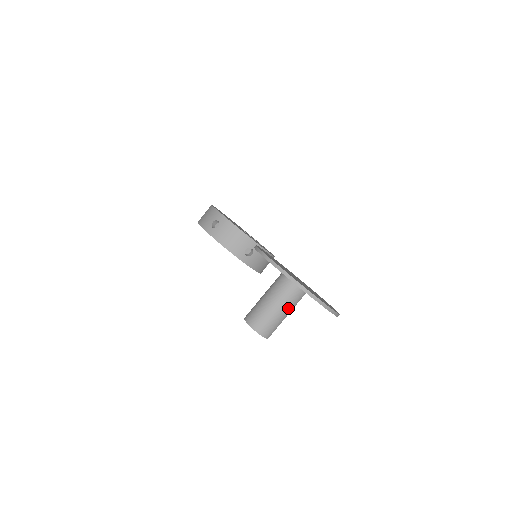
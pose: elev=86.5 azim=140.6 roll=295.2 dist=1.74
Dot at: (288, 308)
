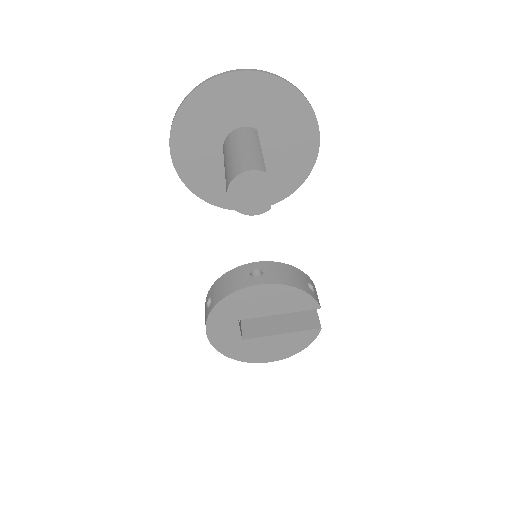
Dot at: (249, 143)
